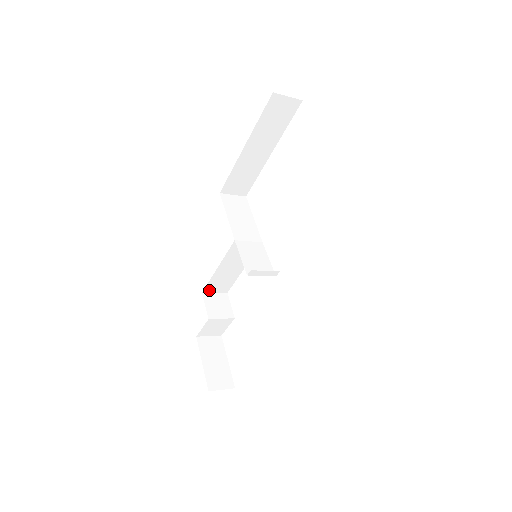
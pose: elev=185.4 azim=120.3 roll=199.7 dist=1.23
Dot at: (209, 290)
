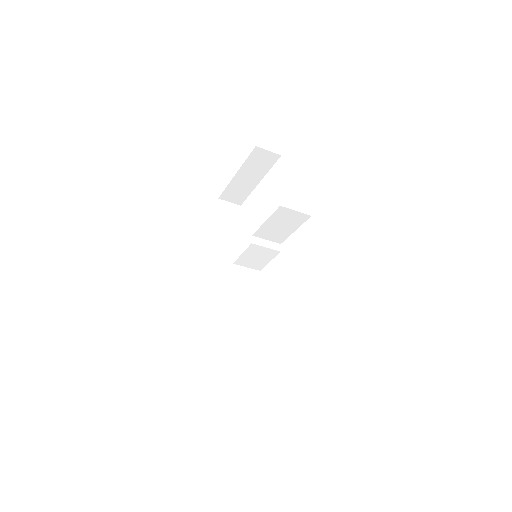
Dot at: (234, 349)
